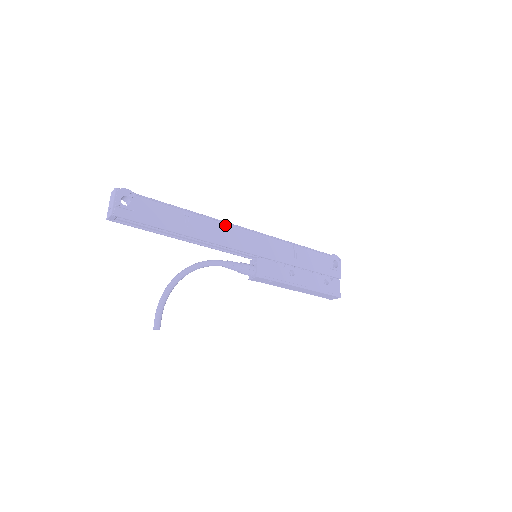
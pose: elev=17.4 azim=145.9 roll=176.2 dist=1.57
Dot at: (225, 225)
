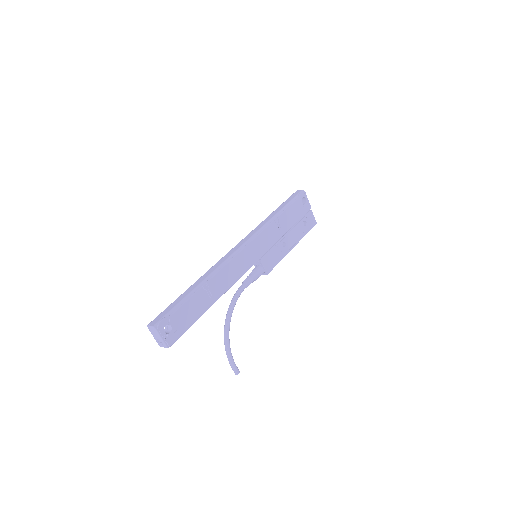
Dot at: (230, 263)
